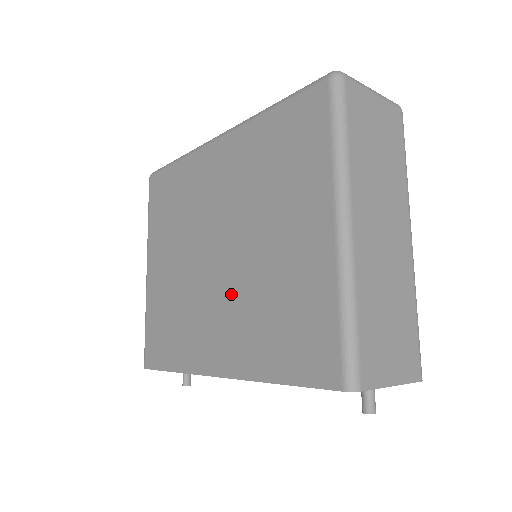
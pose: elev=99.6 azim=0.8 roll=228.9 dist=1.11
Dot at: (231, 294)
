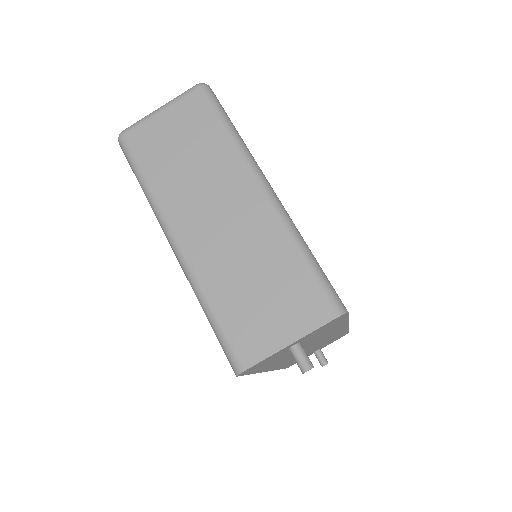
Dot at: occluded
